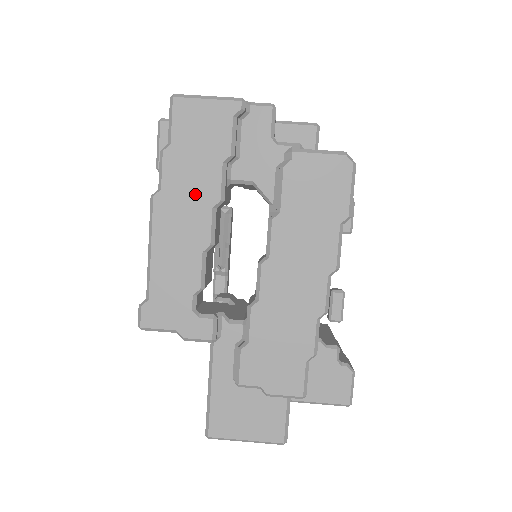
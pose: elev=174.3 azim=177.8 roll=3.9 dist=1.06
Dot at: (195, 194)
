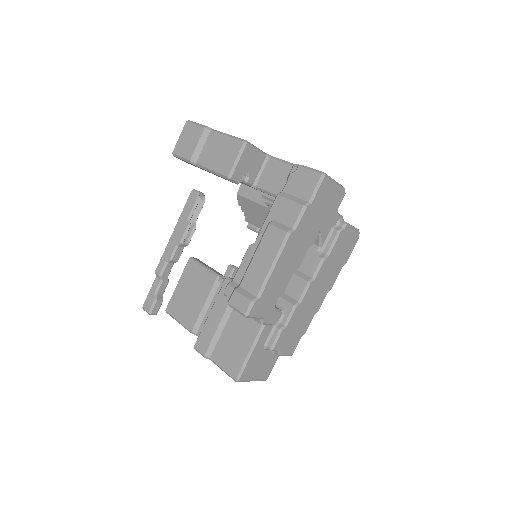
Dot at: (307, 237)
